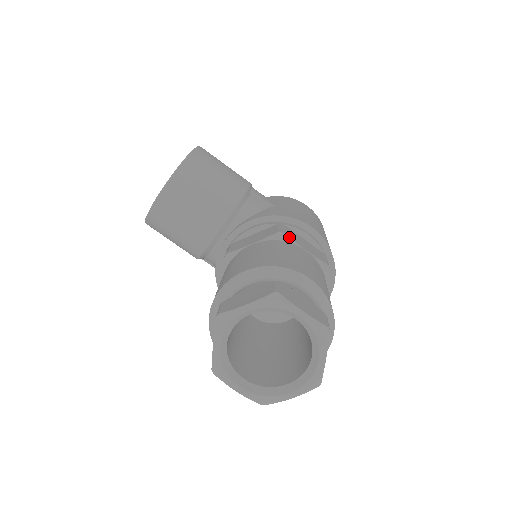
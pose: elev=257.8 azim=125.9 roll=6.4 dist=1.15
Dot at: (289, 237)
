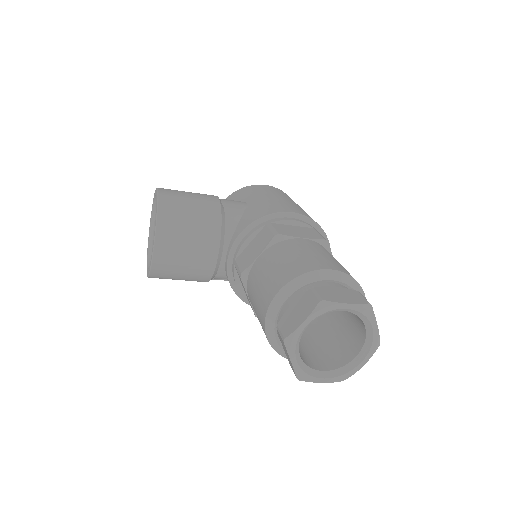
Dot at: (285, 235)
